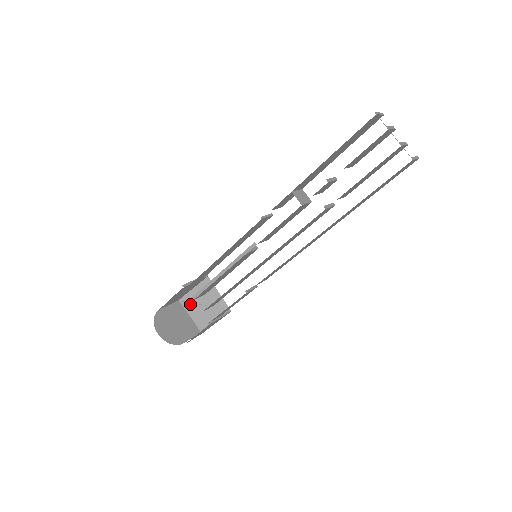
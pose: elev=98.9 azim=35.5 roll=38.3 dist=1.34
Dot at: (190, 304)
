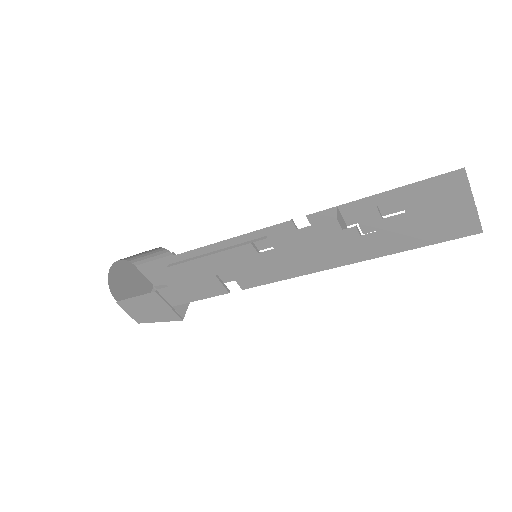
Dot at: occluded
